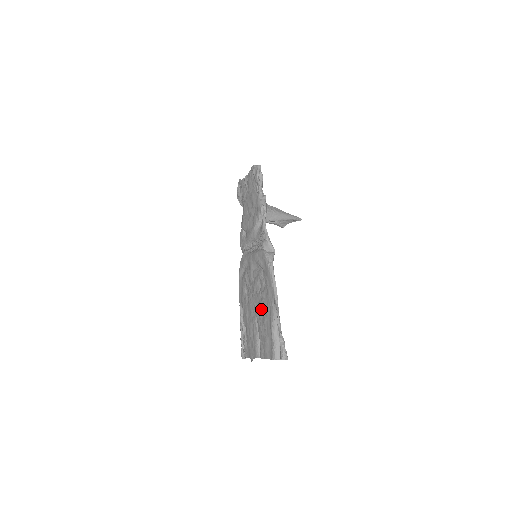
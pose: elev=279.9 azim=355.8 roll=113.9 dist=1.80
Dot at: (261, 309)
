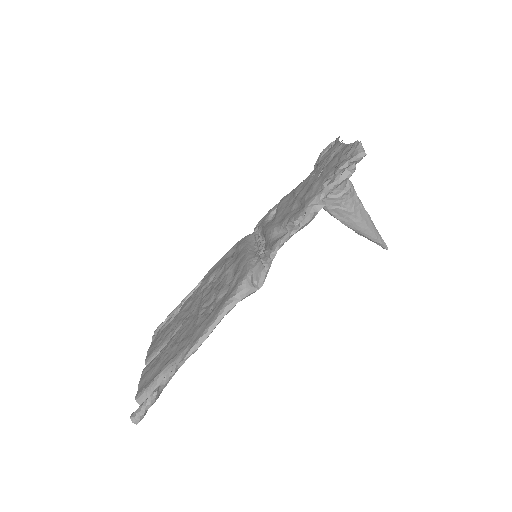
Dot at: (187, 328)
